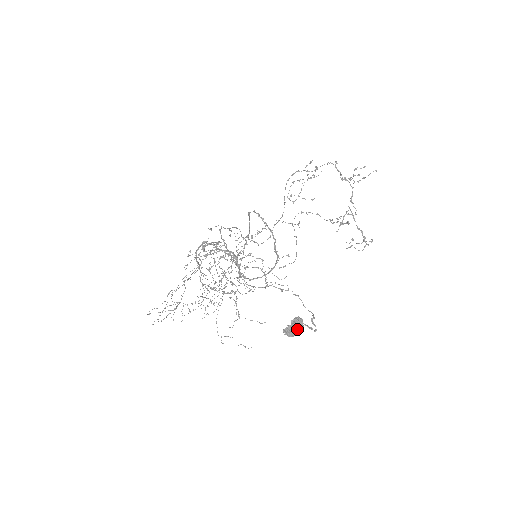
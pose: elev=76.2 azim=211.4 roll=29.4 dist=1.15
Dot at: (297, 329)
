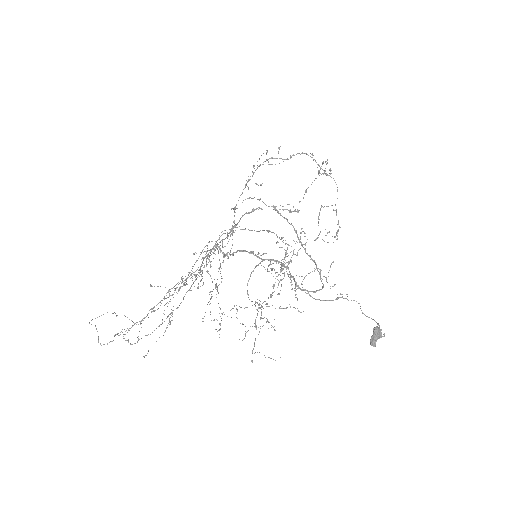
Dot at: (378, 338)
